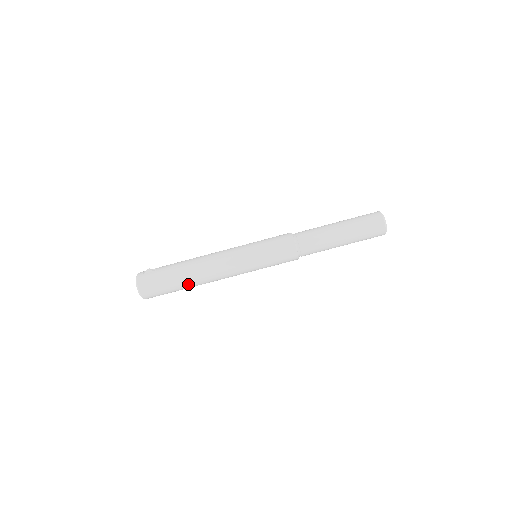
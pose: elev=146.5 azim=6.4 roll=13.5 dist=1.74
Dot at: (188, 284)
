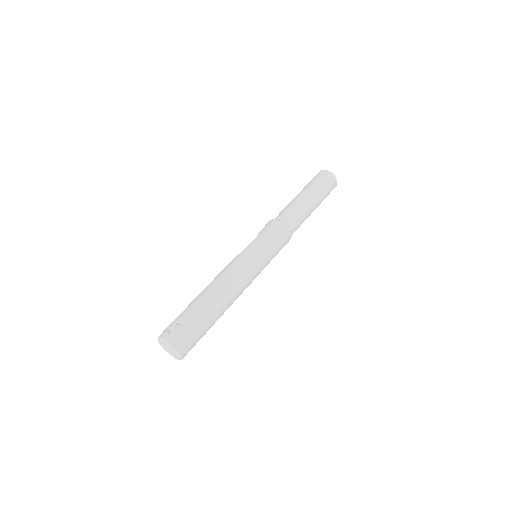
Dot at: (219, 316)
